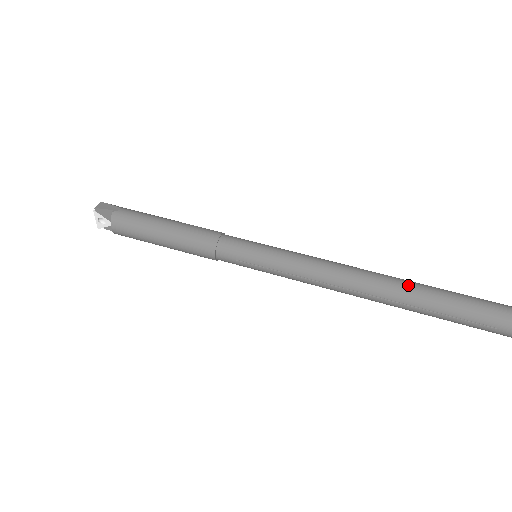
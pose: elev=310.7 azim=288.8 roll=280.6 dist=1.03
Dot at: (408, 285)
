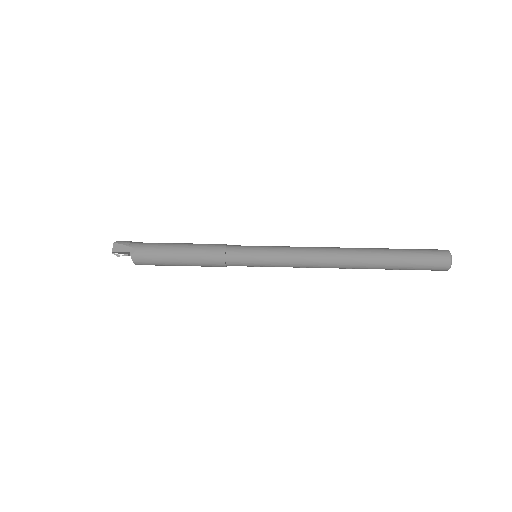
Dot at: (373, 258)
